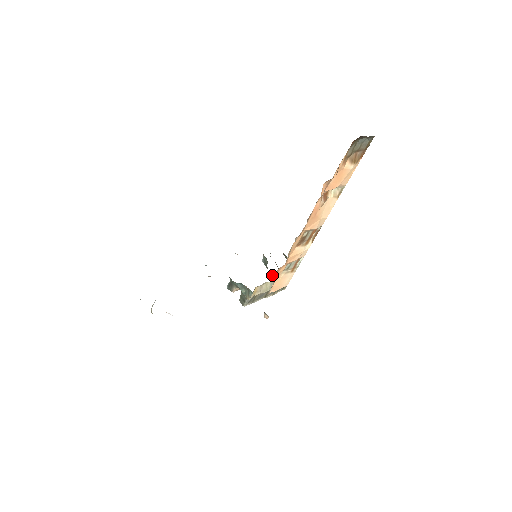
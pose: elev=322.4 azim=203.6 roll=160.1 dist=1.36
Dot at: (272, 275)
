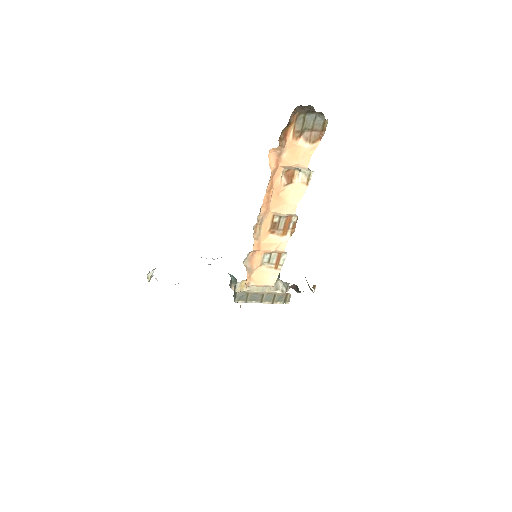
Dot at: occluded
